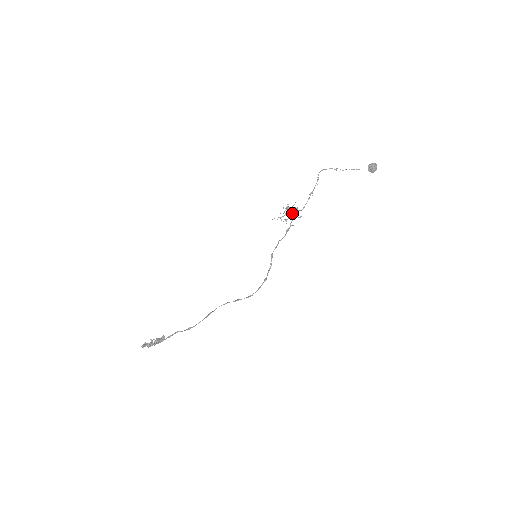
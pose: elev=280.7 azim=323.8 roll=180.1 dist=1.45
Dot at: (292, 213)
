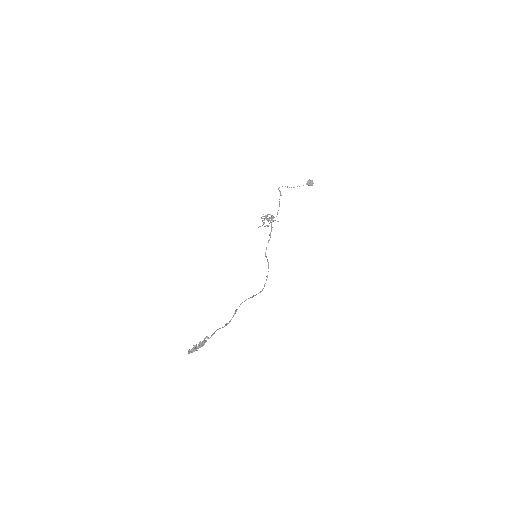
Dot at: occluded
